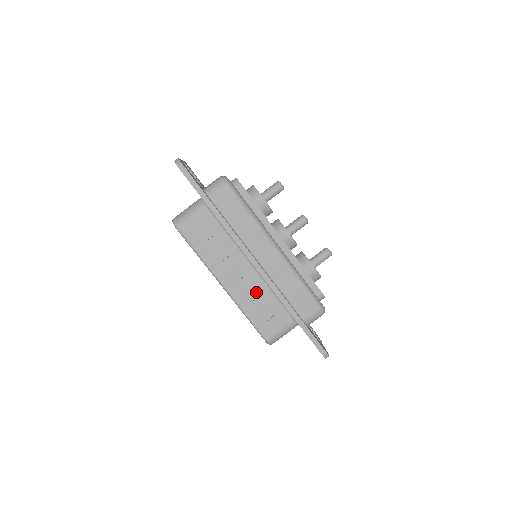
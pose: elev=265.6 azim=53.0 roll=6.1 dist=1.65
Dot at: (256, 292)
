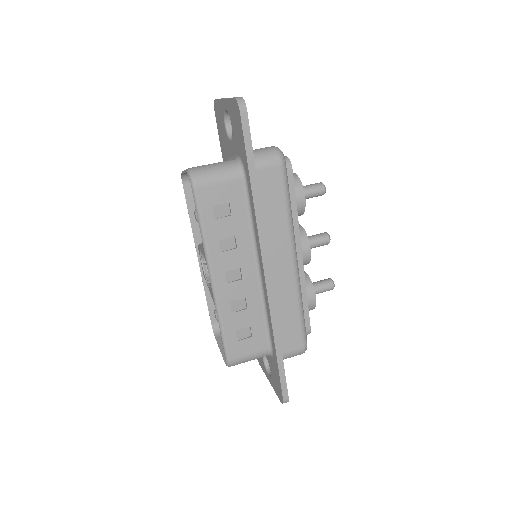
Dot at: (245, 302)
